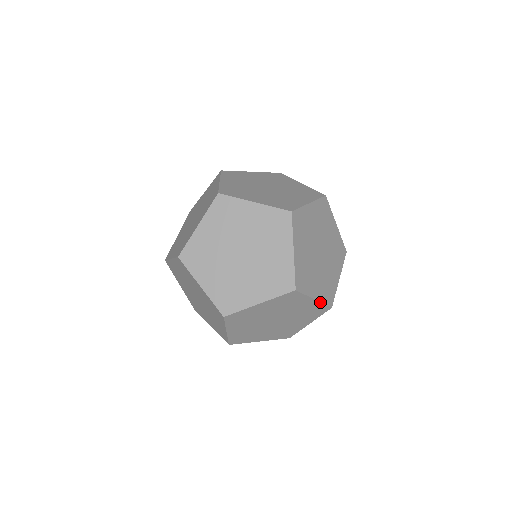
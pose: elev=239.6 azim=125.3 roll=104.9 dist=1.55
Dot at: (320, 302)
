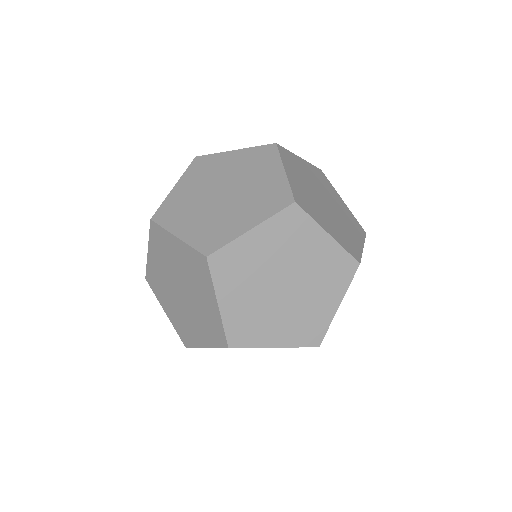
Dot at: (222, 318)
